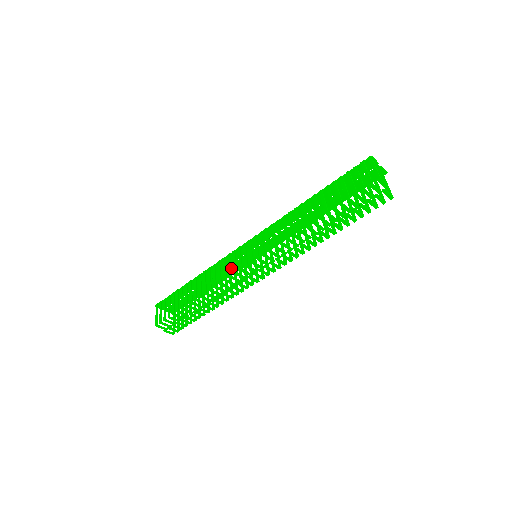
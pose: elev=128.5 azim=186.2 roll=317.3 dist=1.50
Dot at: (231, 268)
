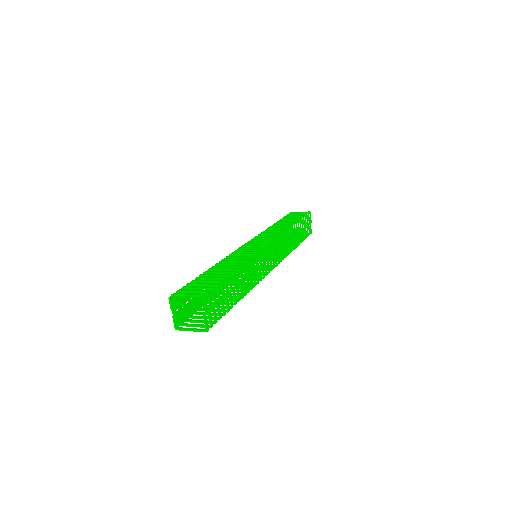
Dot at: occluded
